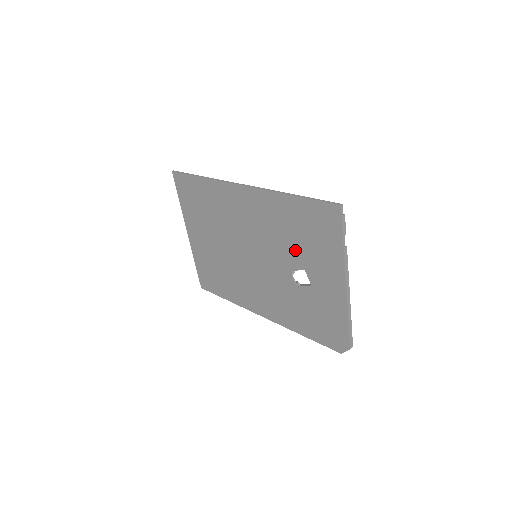
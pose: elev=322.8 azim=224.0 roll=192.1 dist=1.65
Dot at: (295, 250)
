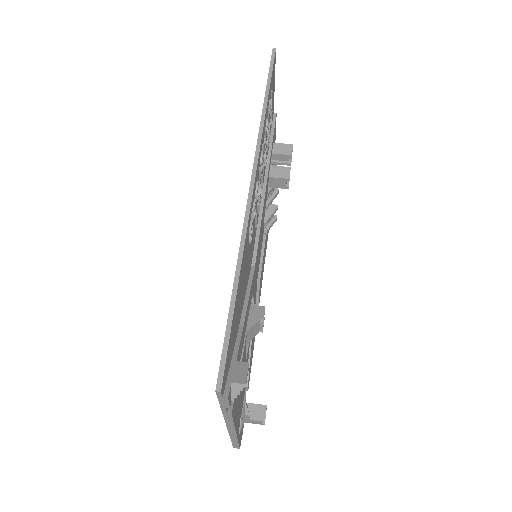
Dot at: occluded
